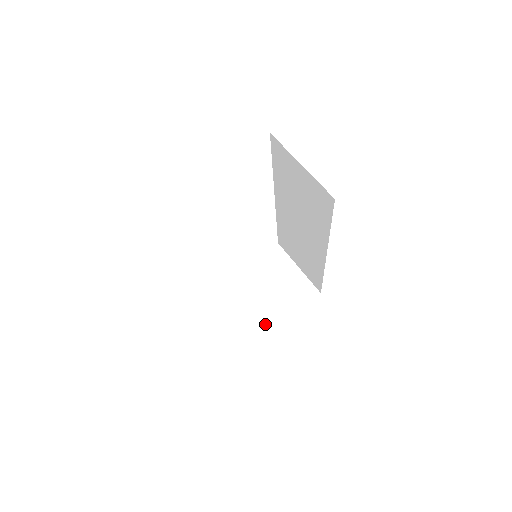
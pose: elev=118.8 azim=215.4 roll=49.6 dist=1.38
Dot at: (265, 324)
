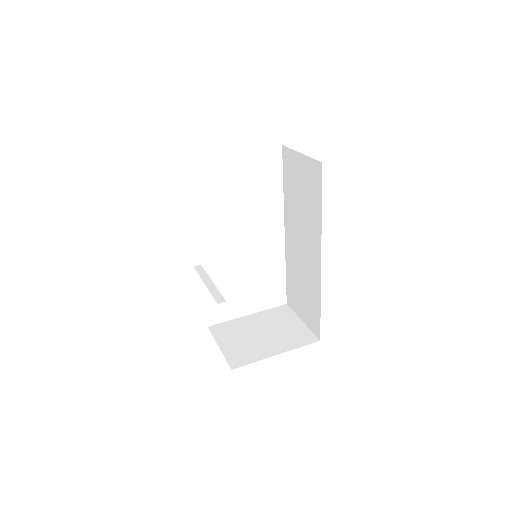
Dot at: (256, 355)
